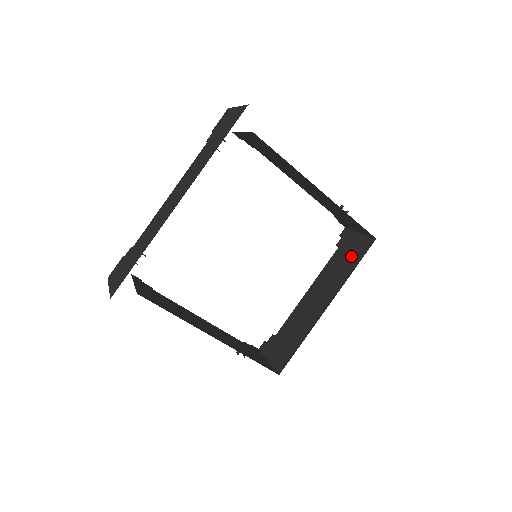
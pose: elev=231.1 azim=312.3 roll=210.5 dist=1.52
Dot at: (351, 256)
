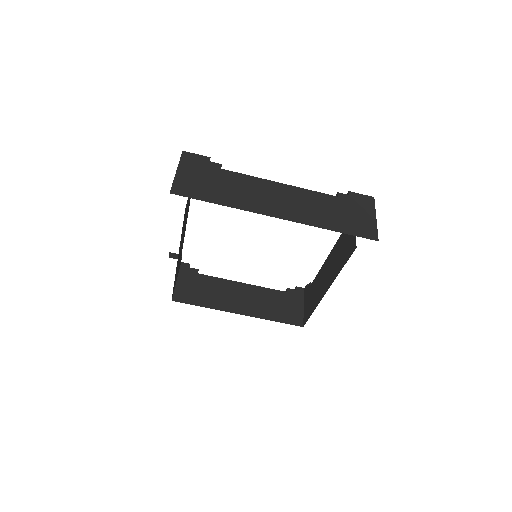
Dot at: (345, 250)
